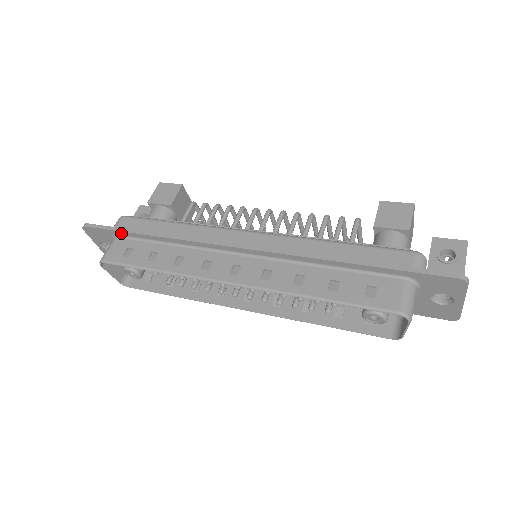
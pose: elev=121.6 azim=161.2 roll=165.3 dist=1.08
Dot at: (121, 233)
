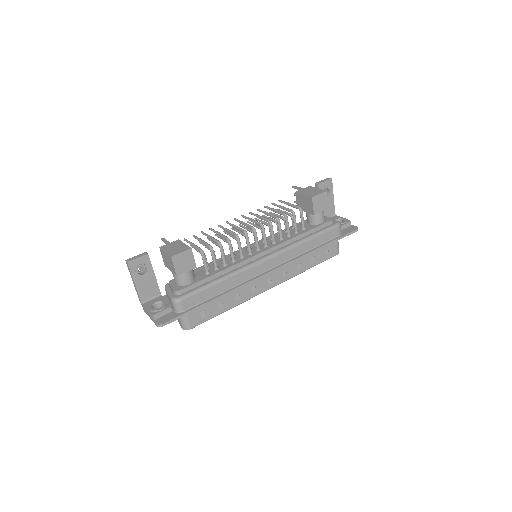
Dot at: (192, 311)
